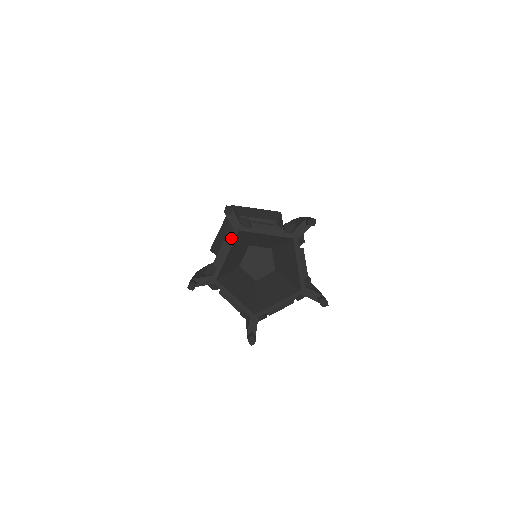
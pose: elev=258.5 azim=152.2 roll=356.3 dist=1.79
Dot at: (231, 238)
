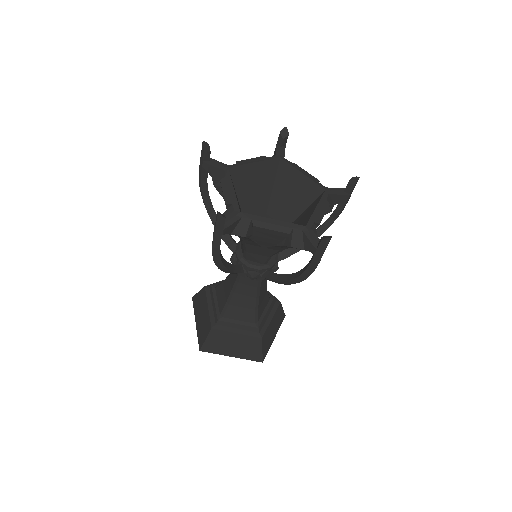
Dot at: (226, 176)
